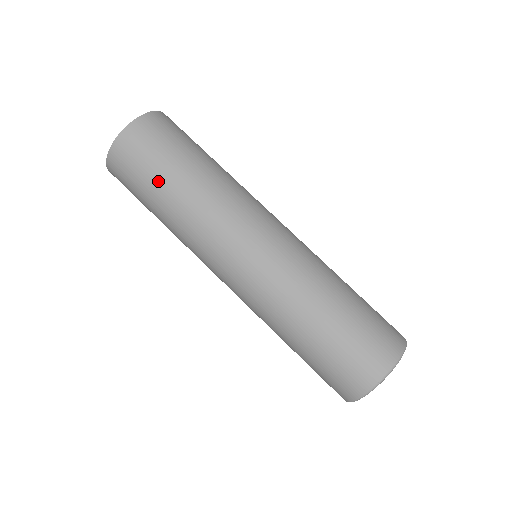
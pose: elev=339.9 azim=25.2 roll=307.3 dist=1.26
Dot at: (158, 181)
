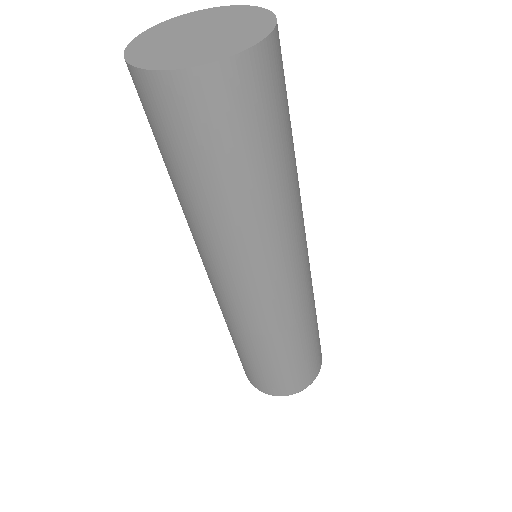
Dot at: (172, 167)
